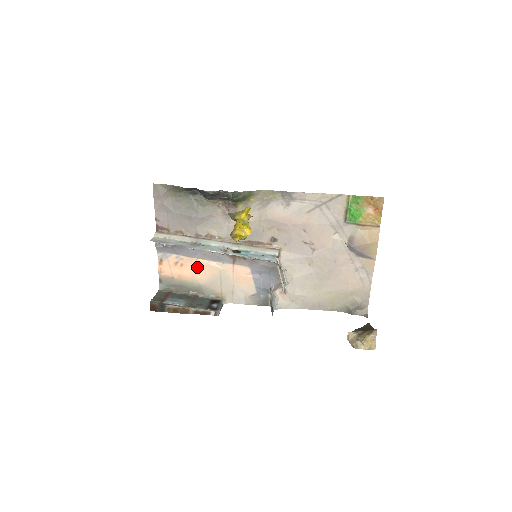
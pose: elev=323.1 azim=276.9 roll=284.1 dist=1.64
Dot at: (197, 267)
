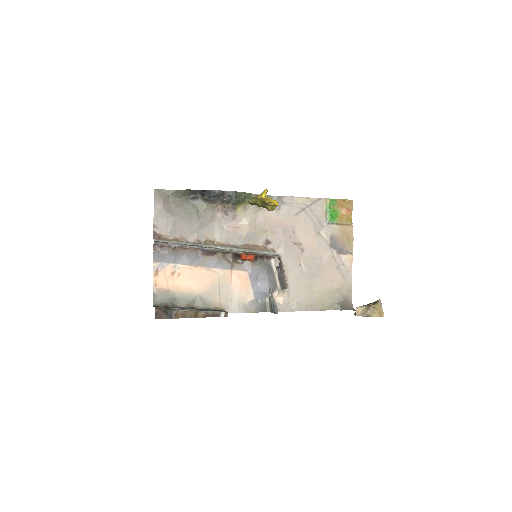
Dot at: (195, 275)
